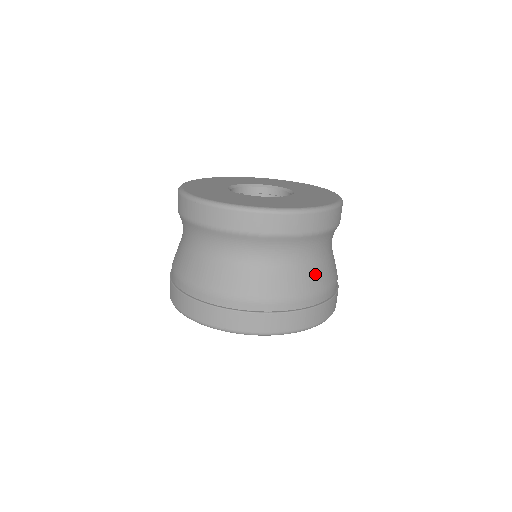
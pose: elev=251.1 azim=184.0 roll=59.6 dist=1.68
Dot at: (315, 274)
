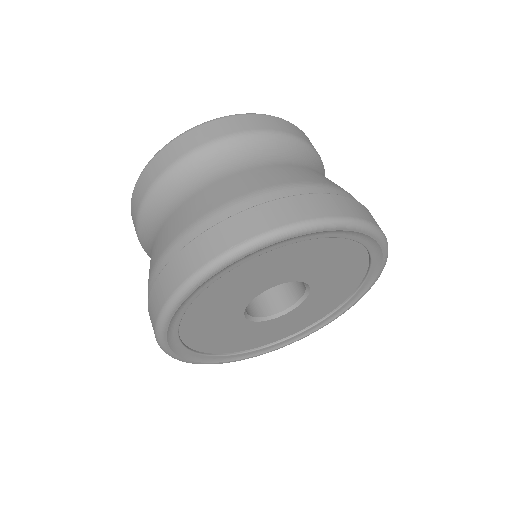
Dot at: occluded
